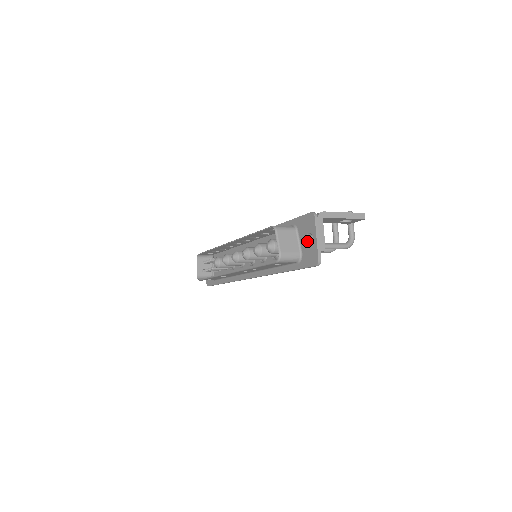
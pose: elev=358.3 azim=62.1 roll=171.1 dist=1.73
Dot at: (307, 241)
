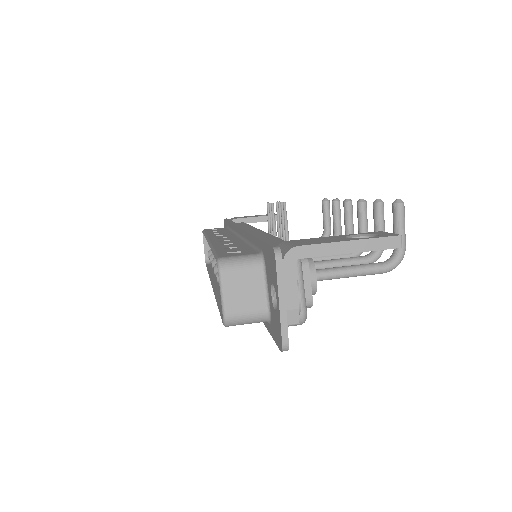
Dot at: (274, 294)
